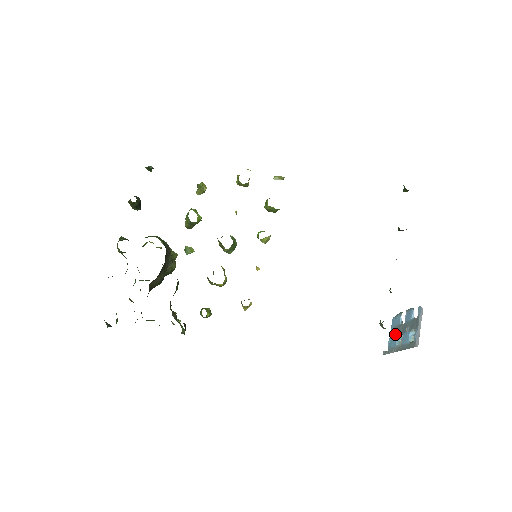
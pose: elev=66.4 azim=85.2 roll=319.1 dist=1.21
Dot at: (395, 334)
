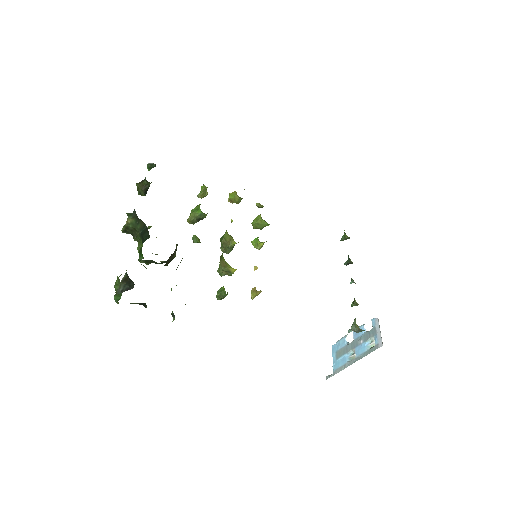
Dot at: (342, 354)
